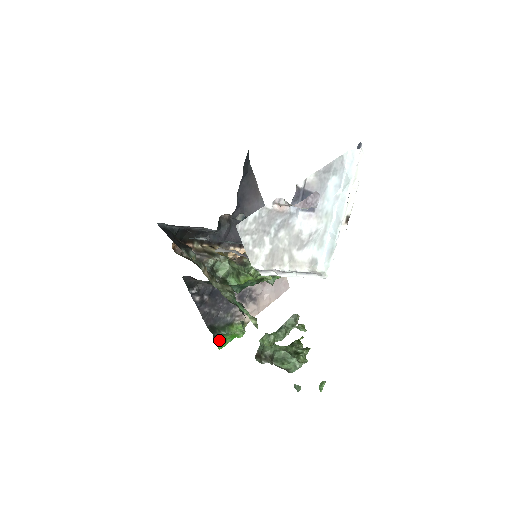
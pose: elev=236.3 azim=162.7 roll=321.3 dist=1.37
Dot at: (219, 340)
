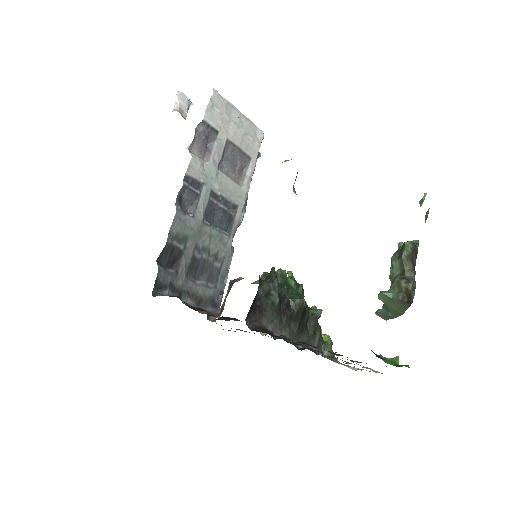
Dot at: occluded
